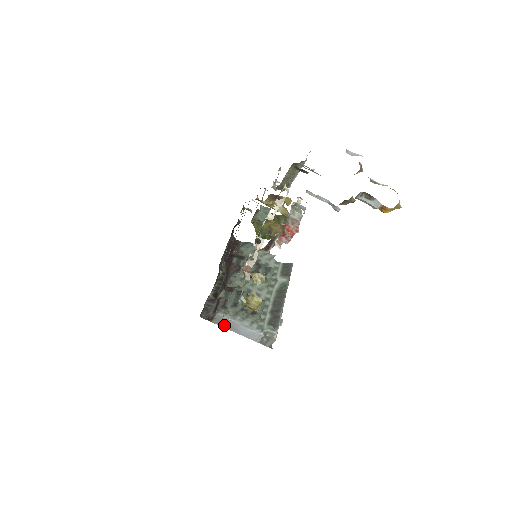
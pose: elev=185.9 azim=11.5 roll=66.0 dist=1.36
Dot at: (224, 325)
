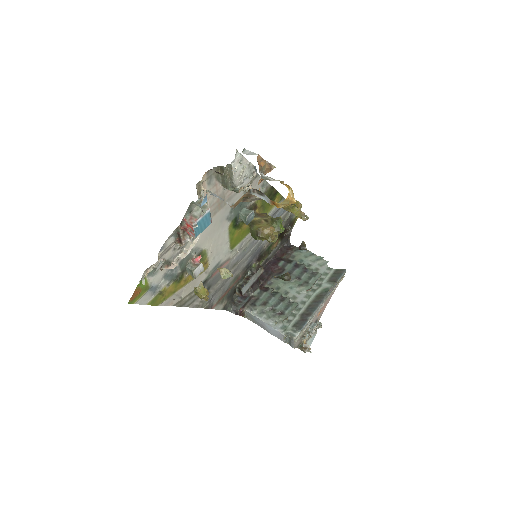
Dot at: (255, 322)
